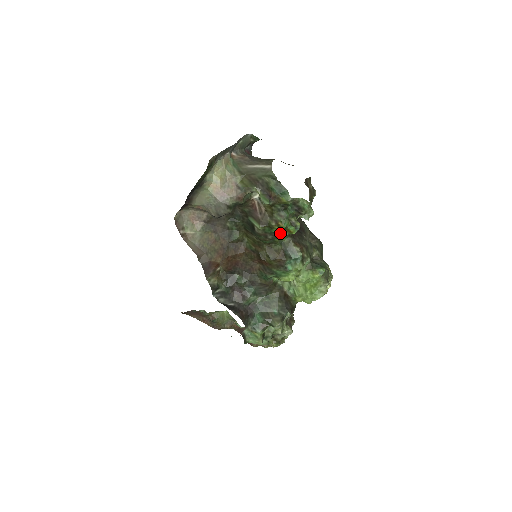
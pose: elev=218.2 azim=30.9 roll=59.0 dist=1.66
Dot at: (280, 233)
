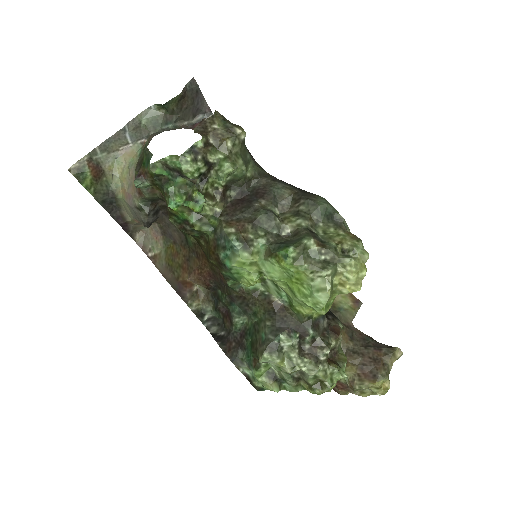
Dot at: (192, 217)
